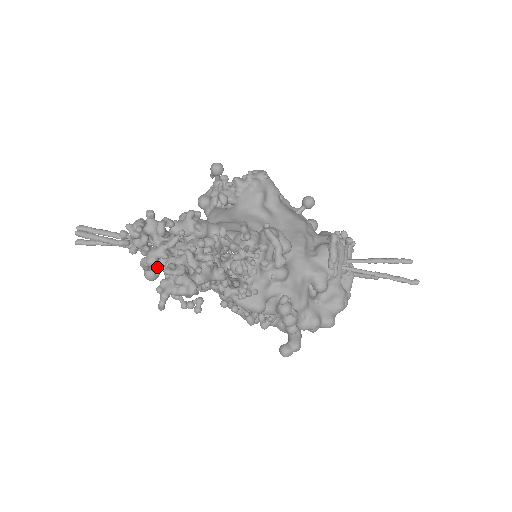
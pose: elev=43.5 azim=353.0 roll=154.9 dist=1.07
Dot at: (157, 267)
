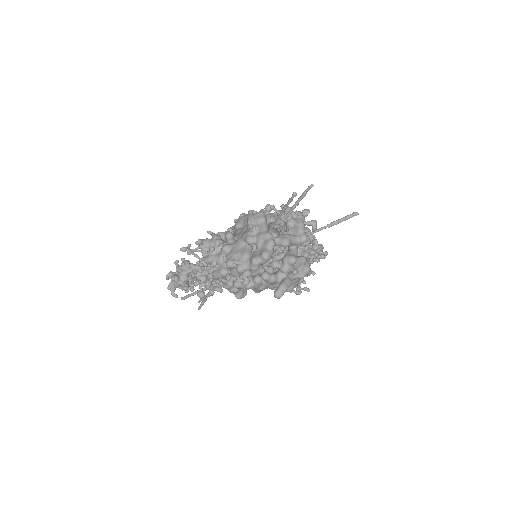
Dot at: occluded
